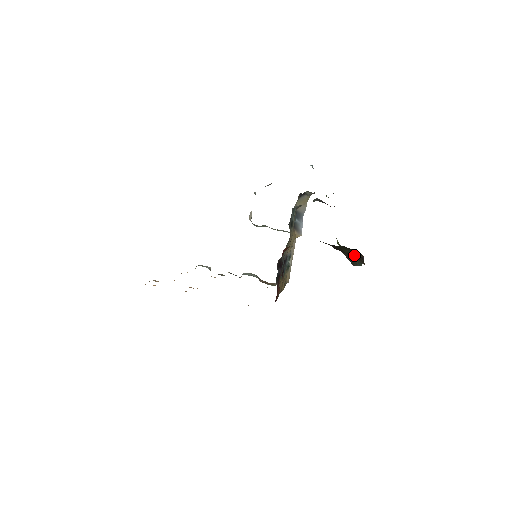
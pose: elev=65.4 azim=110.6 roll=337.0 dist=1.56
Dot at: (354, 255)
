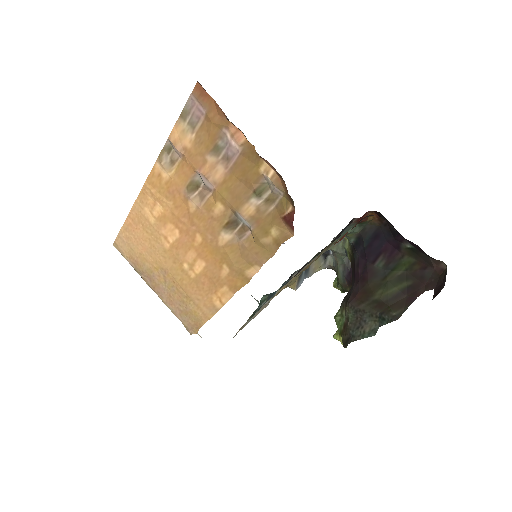
Dot at: (393, 301)
